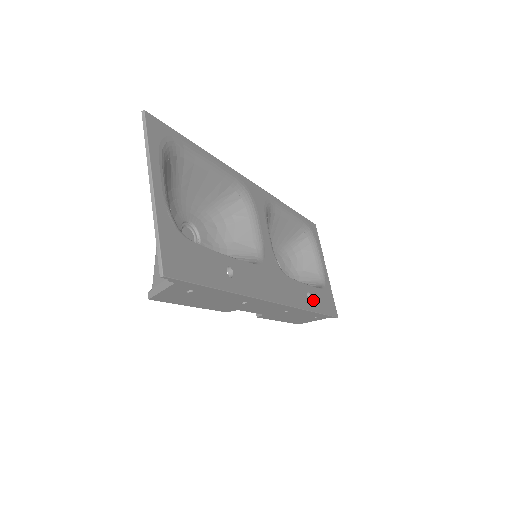
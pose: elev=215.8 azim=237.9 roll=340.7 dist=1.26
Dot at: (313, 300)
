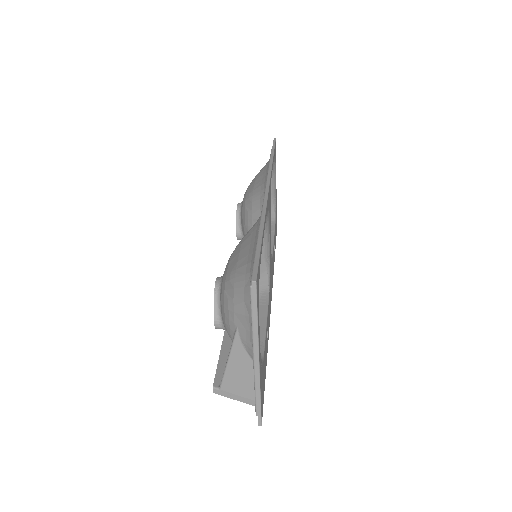
Dot at: occluded
